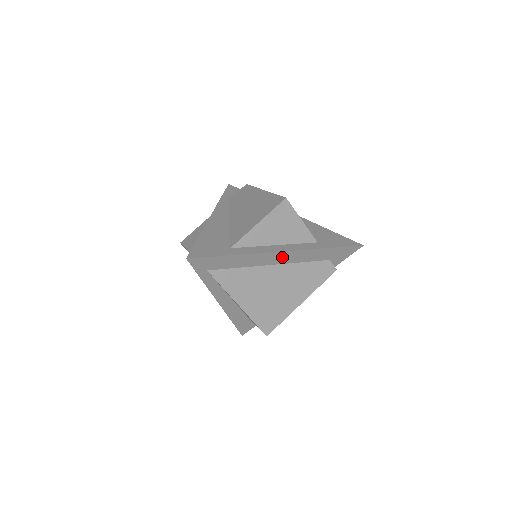
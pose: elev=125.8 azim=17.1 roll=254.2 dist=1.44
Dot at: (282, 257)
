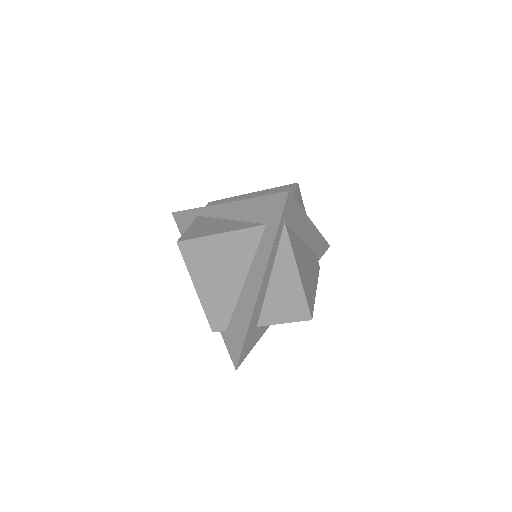
Dot at: (309, 233)
